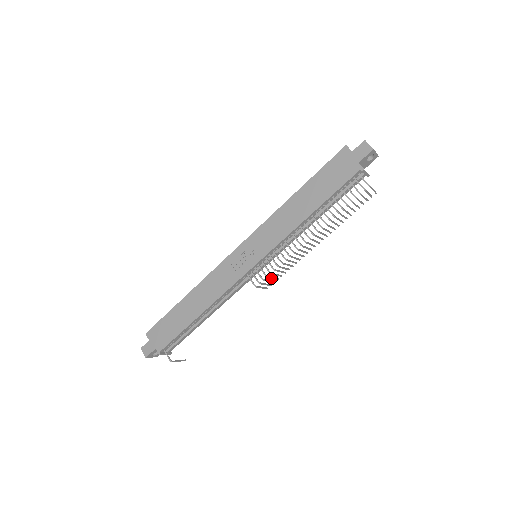
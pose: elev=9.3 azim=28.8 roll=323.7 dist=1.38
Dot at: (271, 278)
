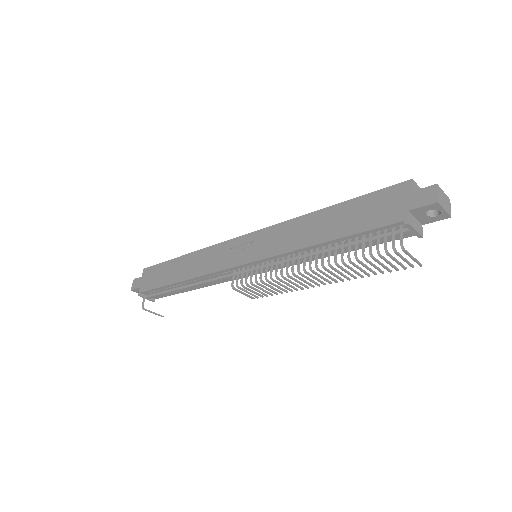
Dot at: (254, 289)
